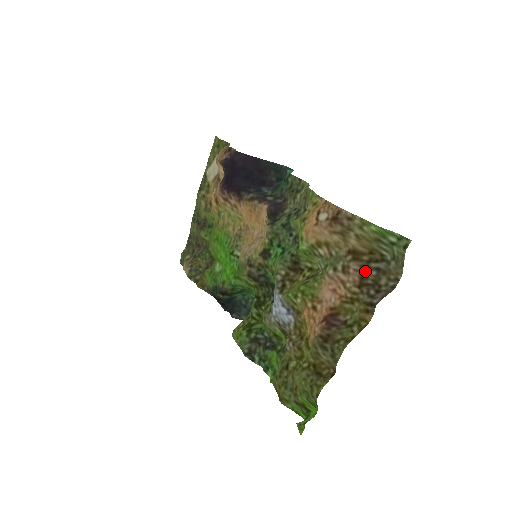
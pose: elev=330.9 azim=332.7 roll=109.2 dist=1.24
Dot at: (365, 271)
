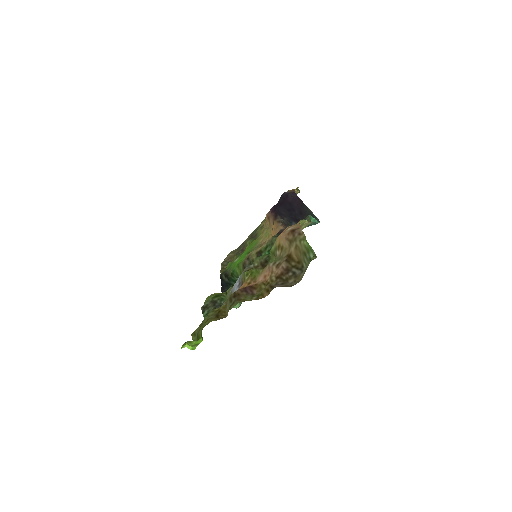
Dot at: (287, 271)
